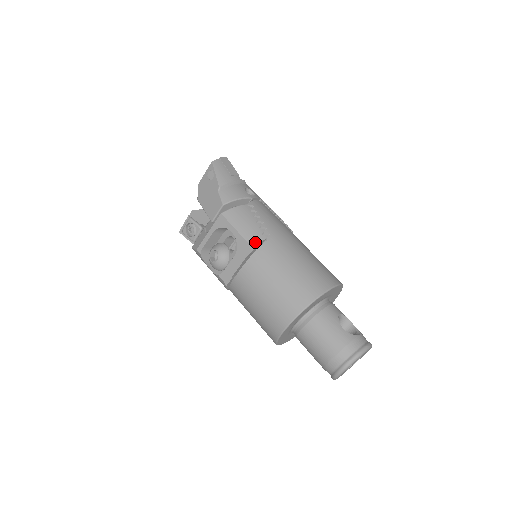
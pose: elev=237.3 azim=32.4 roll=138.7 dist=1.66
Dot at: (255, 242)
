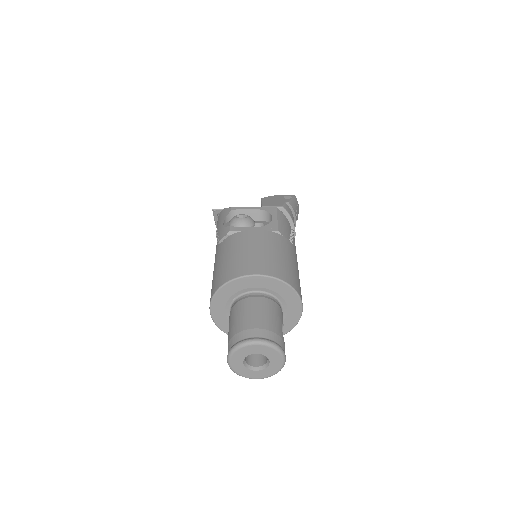
Dot at: (283, 233)
